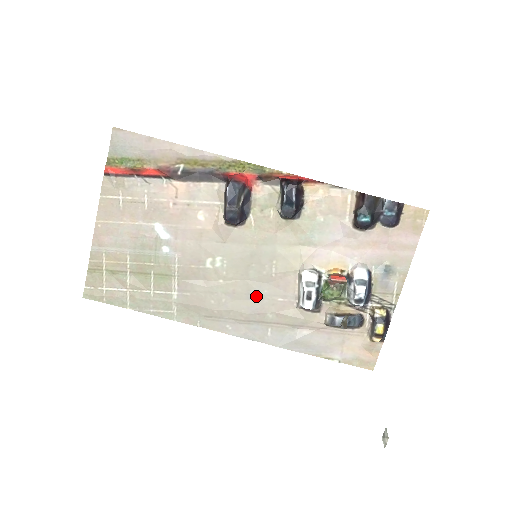
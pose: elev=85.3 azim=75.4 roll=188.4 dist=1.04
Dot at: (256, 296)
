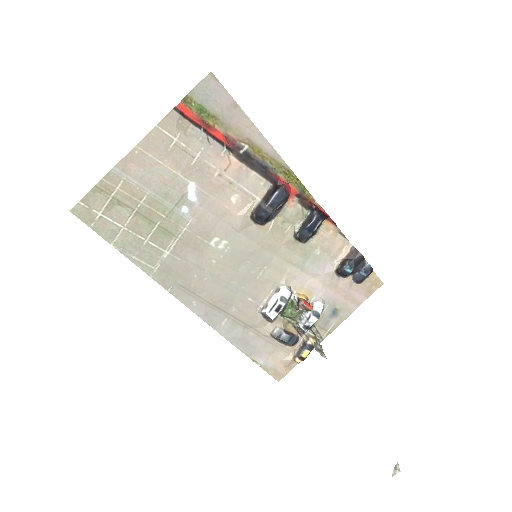
Dot at: (233, 288)
